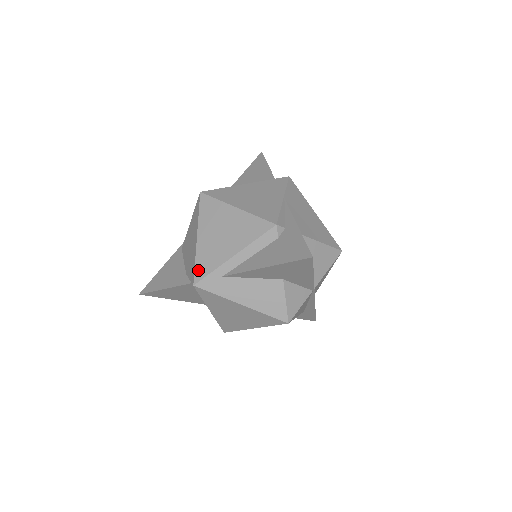
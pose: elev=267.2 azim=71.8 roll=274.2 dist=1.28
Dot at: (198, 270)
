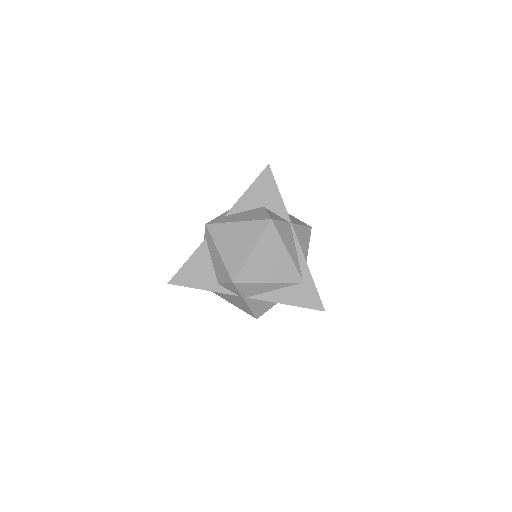
Dot at: occluded
